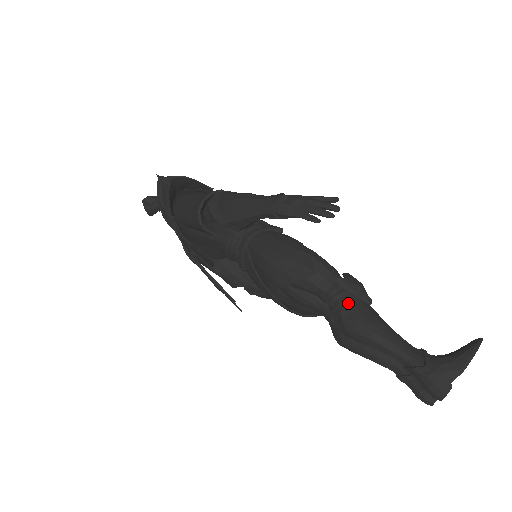
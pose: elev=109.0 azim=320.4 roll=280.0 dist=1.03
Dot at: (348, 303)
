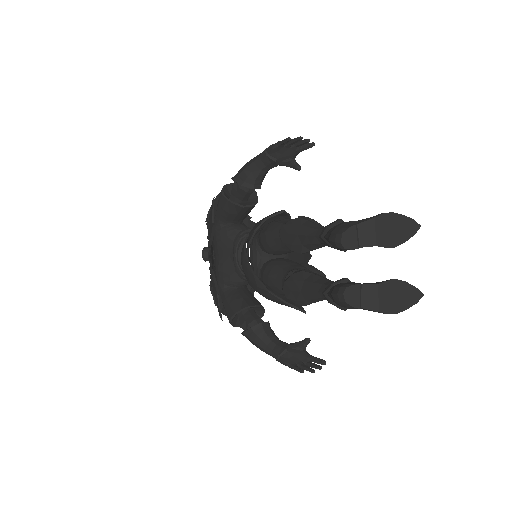
Dot at: occluded
